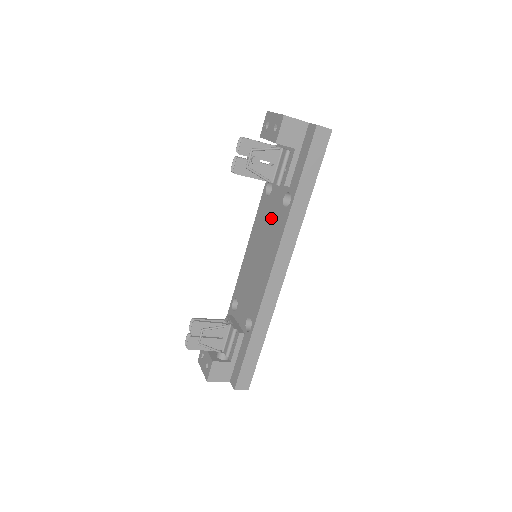
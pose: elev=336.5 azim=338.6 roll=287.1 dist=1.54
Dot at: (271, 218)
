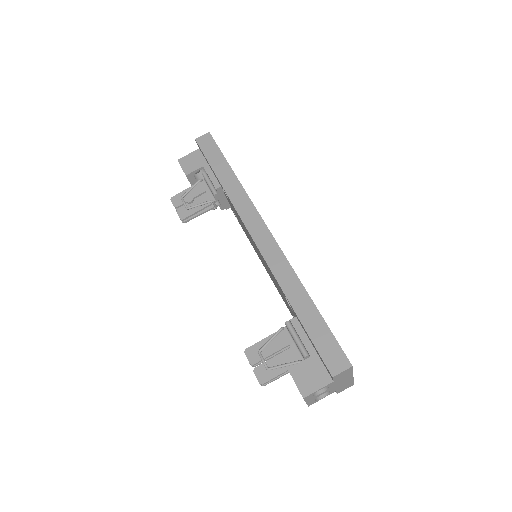
Dot at: (240, 221)
